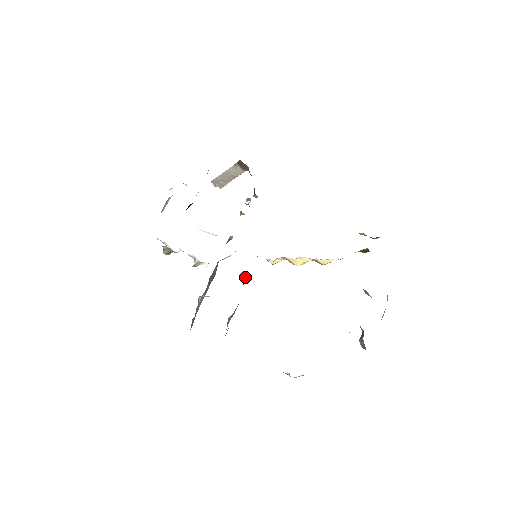
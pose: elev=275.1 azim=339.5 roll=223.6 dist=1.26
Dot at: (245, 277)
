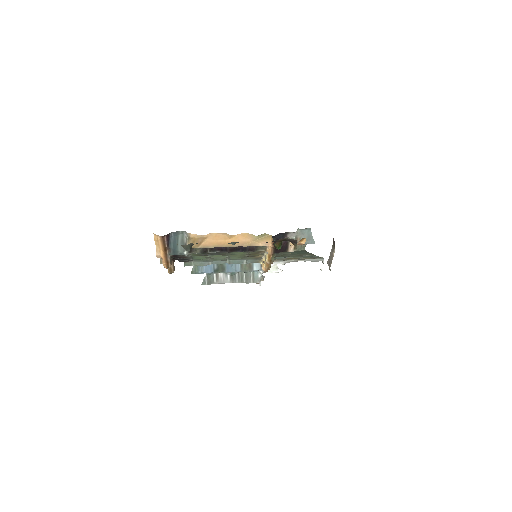
Dot at: occluded
